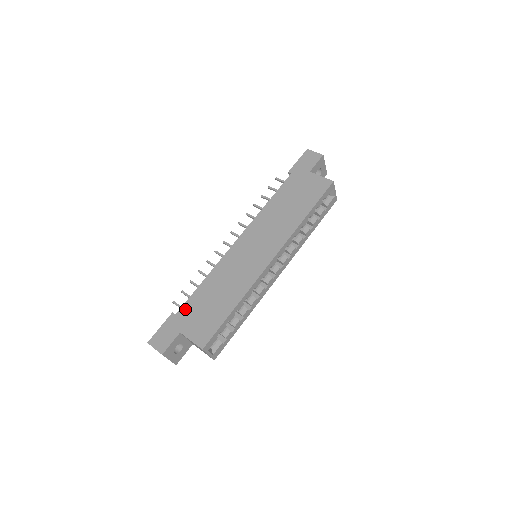
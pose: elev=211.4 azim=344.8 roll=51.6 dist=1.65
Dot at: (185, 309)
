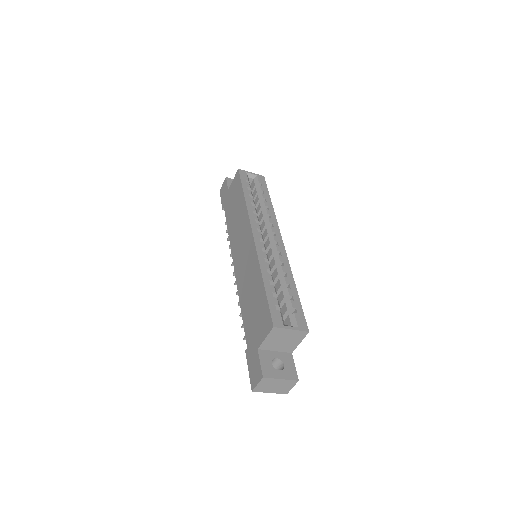
Dot at: (248, 337)
